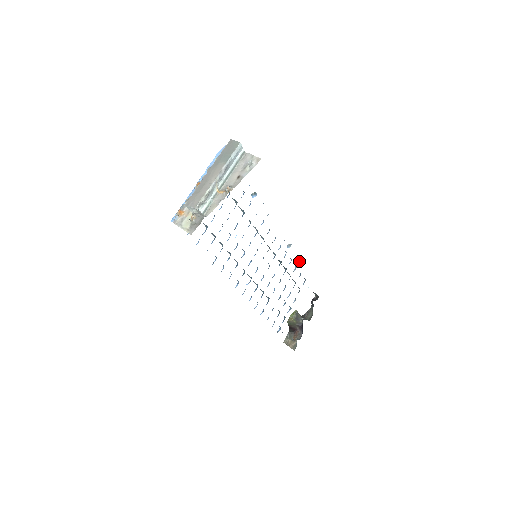
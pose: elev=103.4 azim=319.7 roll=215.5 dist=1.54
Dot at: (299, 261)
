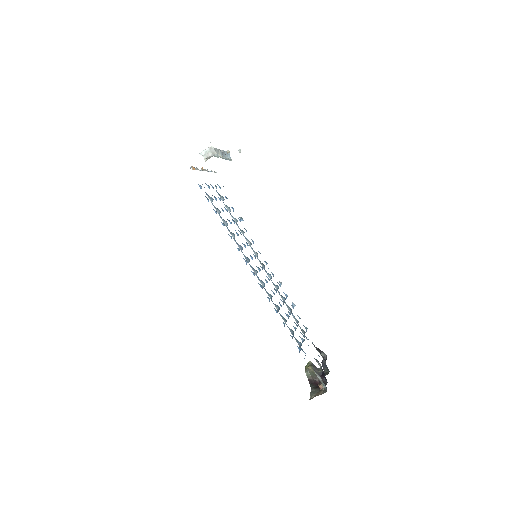
Dot at: (294, 306)
